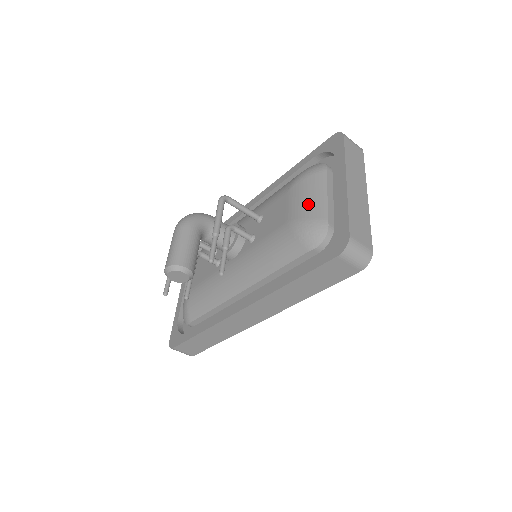
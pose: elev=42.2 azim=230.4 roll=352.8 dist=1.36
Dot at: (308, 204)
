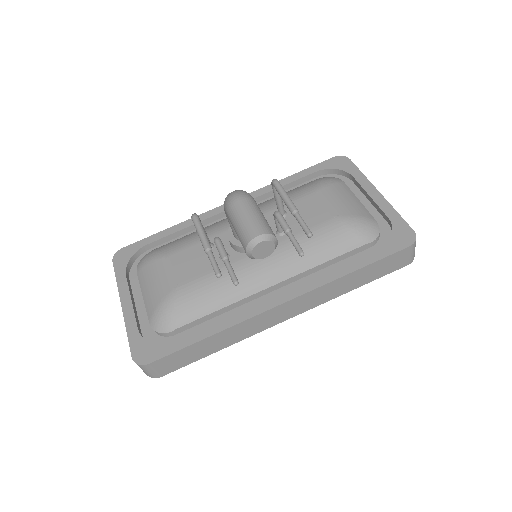
Dot at: (351, 205)
